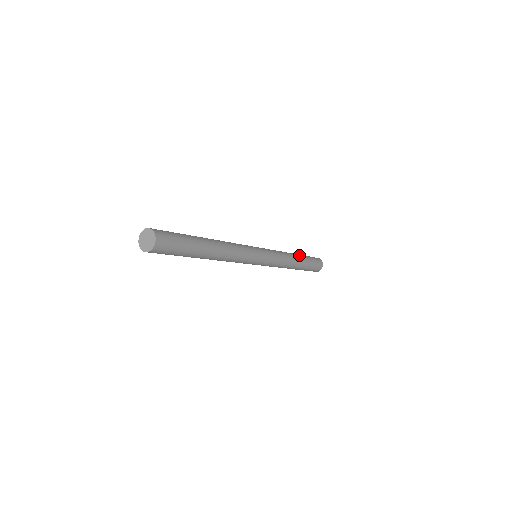
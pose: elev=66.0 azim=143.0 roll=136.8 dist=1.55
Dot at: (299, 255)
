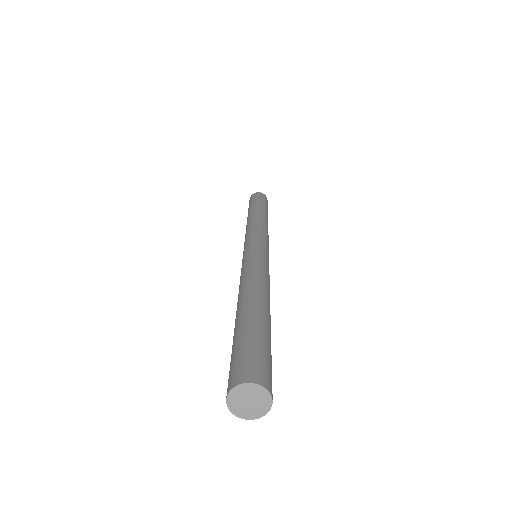
Dot at: occluded
